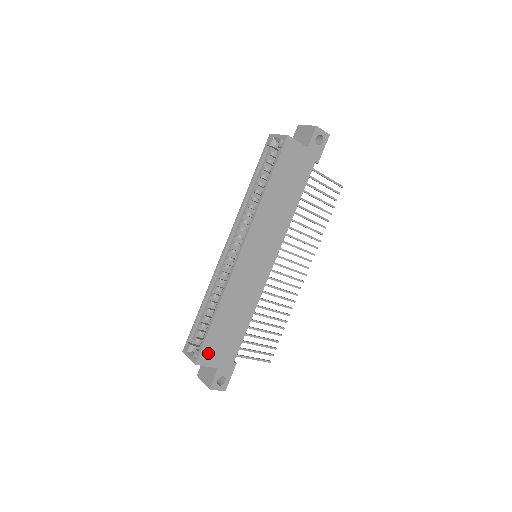
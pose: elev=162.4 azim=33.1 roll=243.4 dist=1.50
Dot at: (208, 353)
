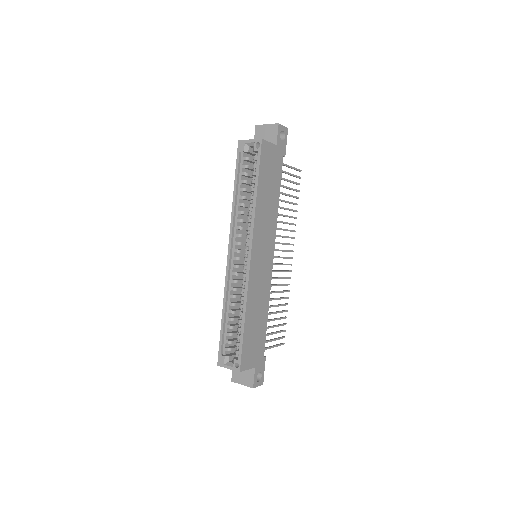
Dot at: (246, 357)
